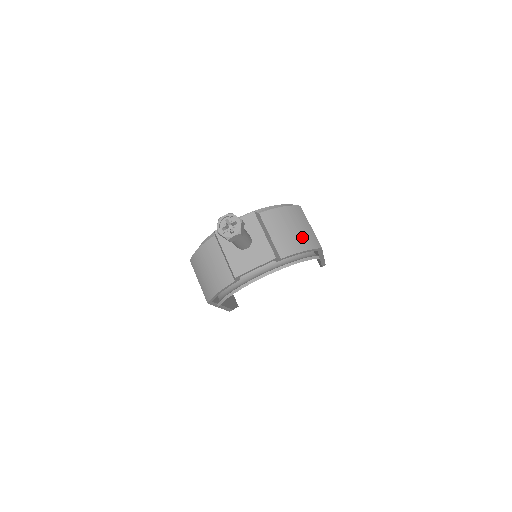
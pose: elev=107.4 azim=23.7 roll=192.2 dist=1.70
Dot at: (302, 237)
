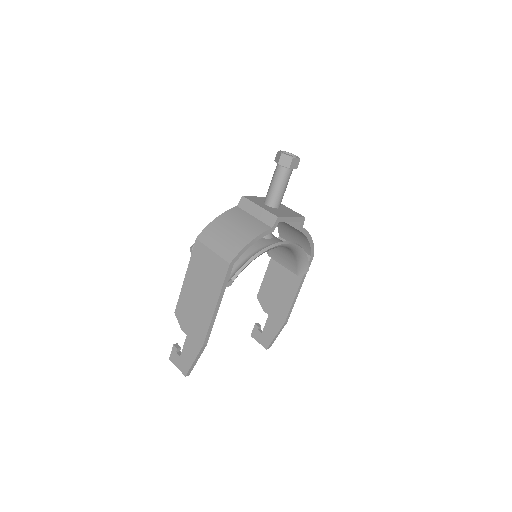
Dot at: occluded
